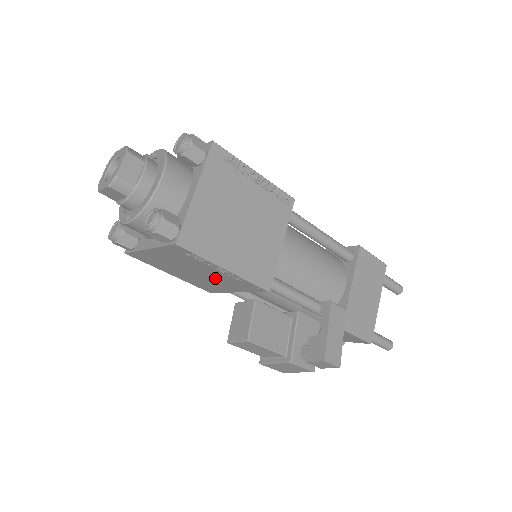
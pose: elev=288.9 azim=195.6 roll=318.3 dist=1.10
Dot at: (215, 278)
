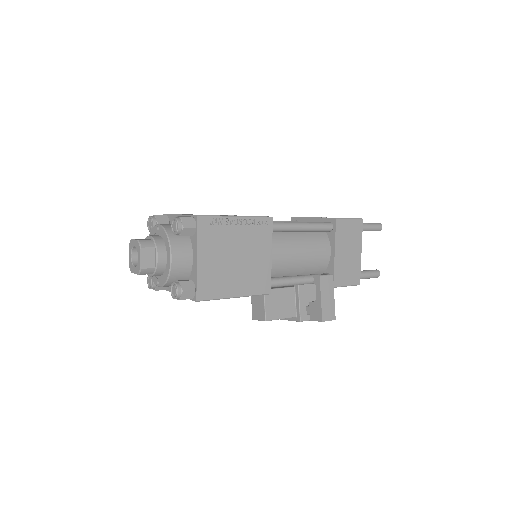
Dot at: occluded
